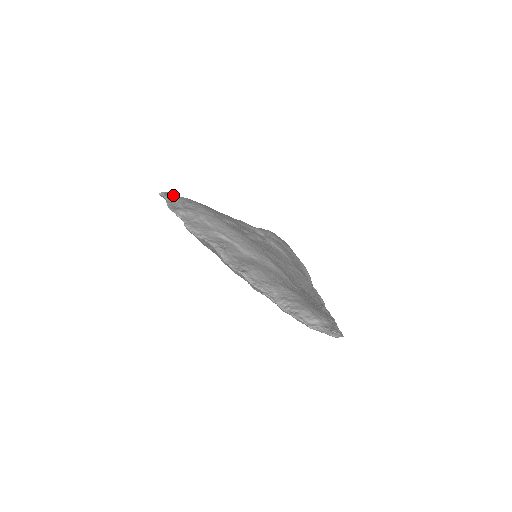
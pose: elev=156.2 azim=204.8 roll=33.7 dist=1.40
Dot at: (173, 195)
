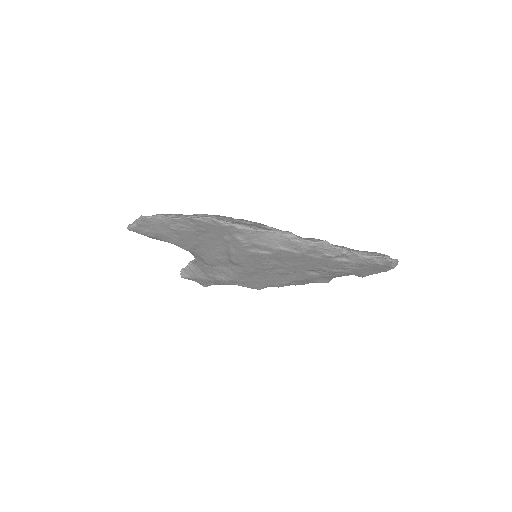
Dot at: (164, 214)
